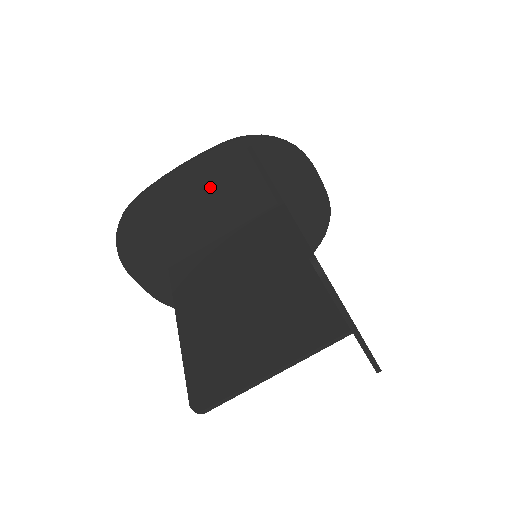
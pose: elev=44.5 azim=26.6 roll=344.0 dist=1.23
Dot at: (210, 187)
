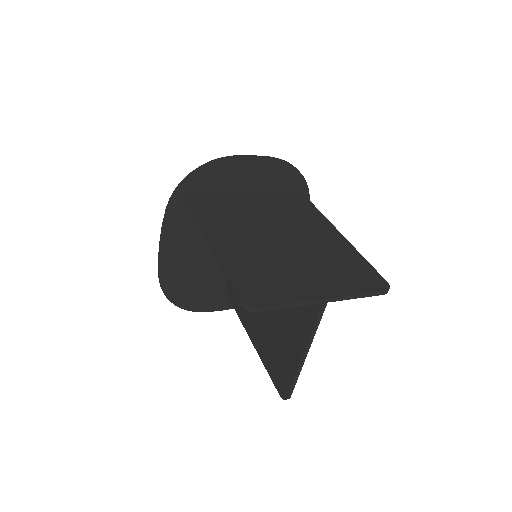
Dot at: (190, 236)
